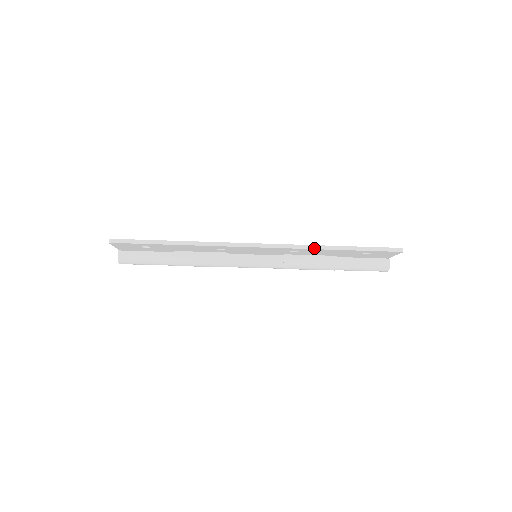
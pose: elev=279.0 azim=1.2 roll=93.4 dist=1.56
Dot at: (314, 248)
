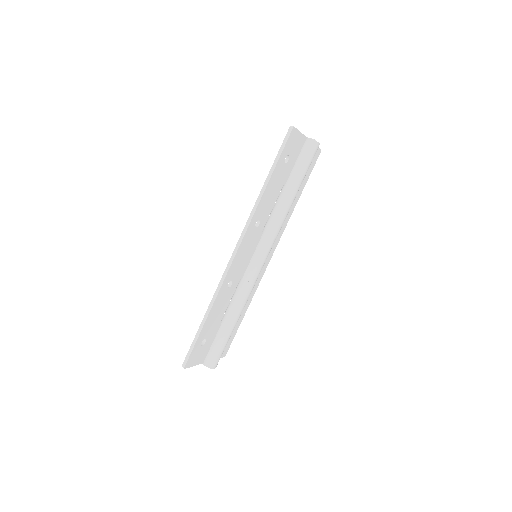
Dot at: (256, 206)
